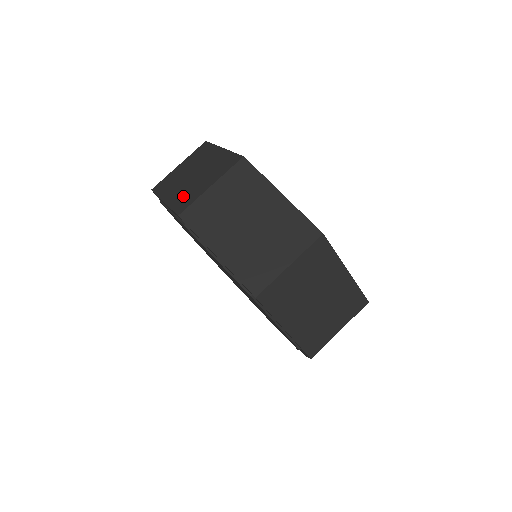
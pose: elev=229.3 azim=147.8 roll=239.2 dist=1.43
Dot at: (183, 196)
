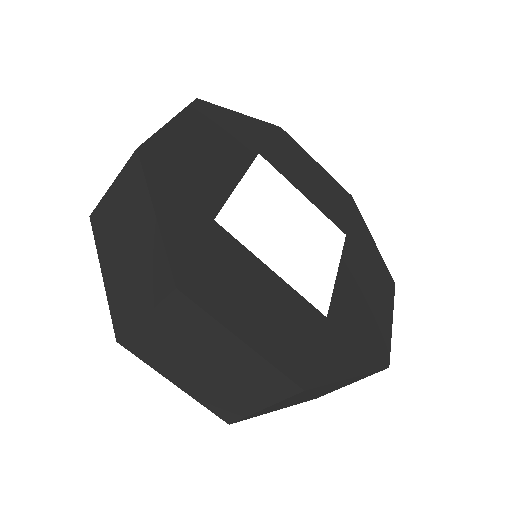
Dot at: occluded
